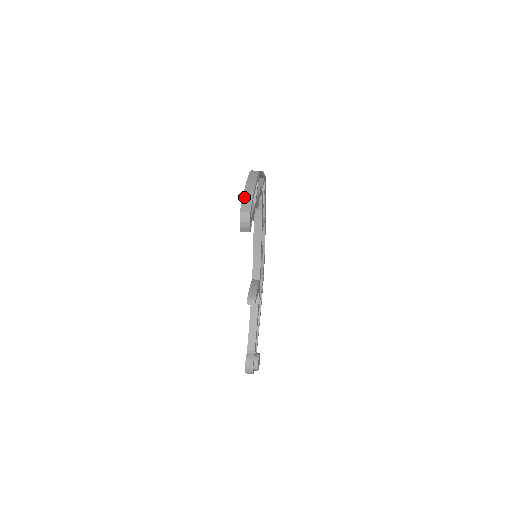
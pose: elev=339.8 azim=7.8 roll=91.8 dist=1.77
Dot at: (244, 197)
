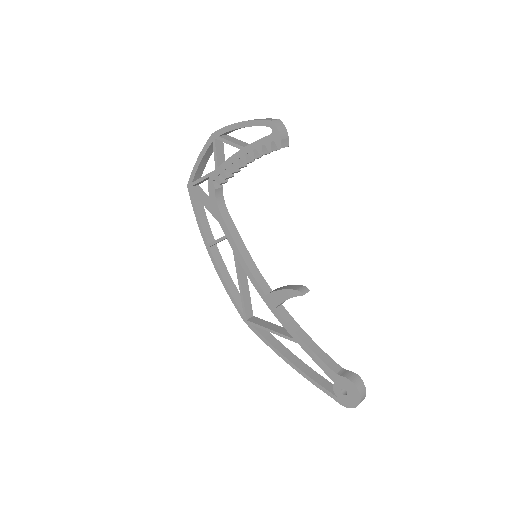
Dot at: (254, 120)
